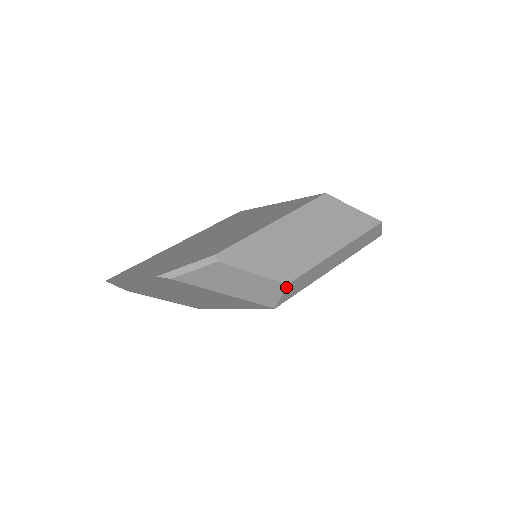
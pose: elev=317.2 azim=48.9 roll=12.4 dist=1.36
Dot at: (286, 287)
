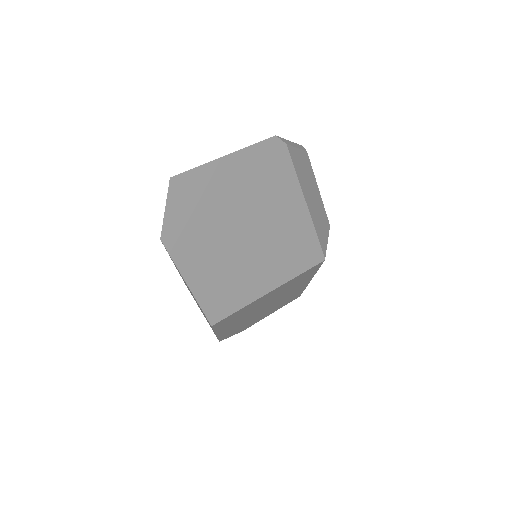
Dot at: occluded
